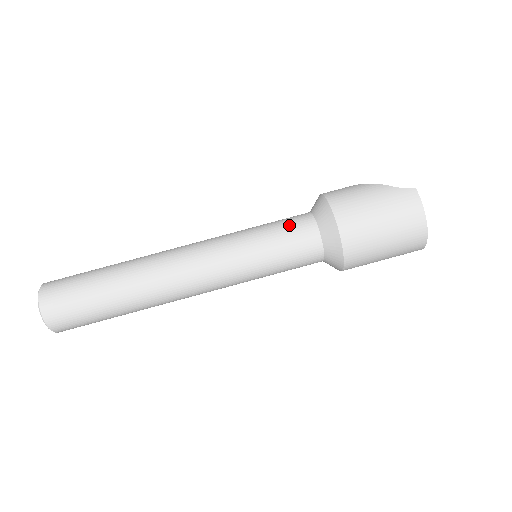
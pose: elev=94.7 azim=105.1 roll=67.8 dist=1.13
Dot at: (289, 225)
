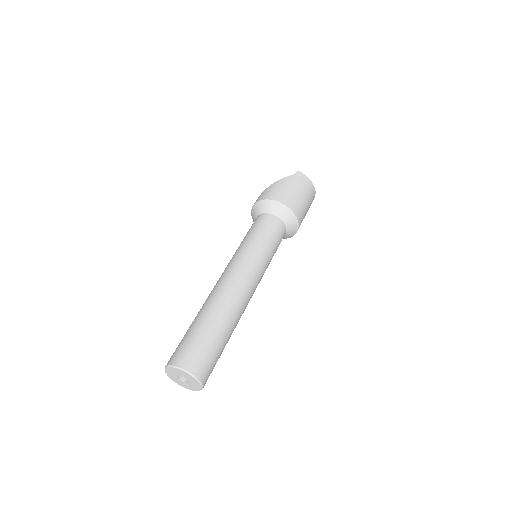
Dot at: (264, 225)
